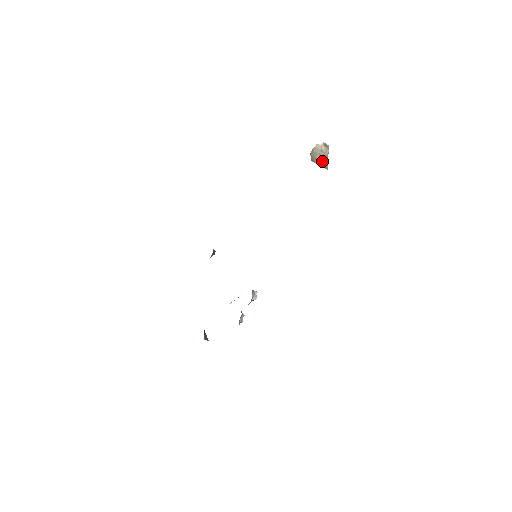
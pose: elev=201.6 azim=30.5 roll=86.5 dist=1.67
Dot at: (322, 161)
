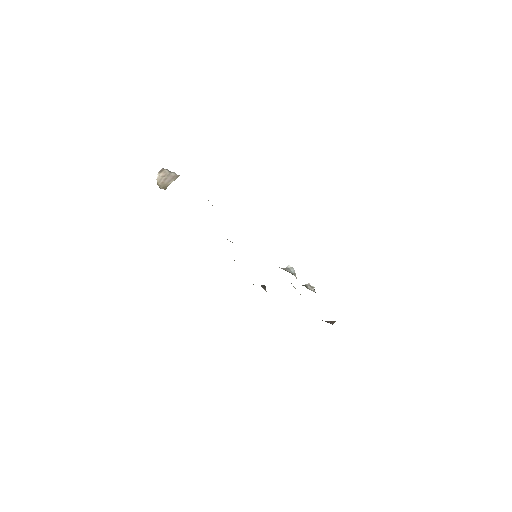
Dot at: (171, 179)
